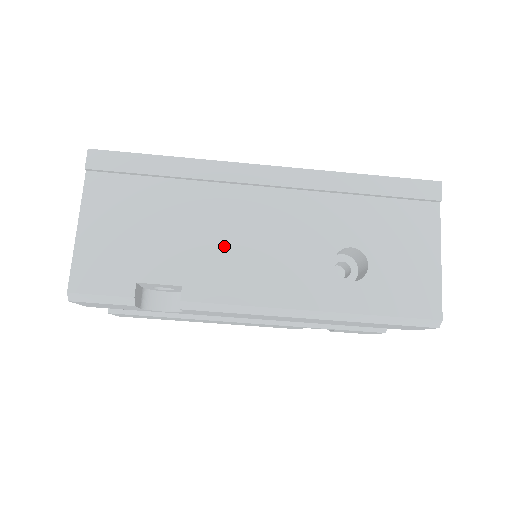
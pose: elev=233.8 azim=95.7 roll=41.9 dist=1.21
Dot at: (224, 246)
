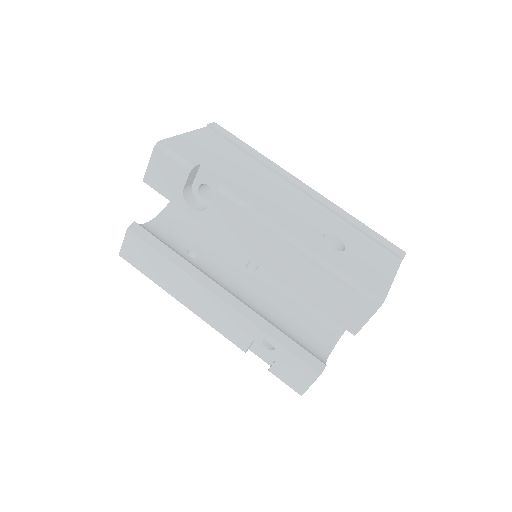
Dot at: (261, 188)
